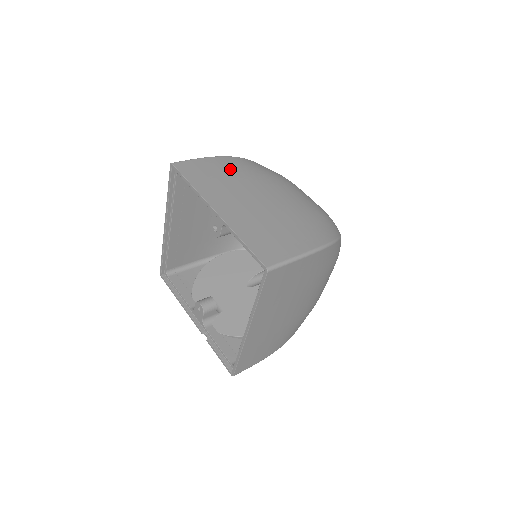
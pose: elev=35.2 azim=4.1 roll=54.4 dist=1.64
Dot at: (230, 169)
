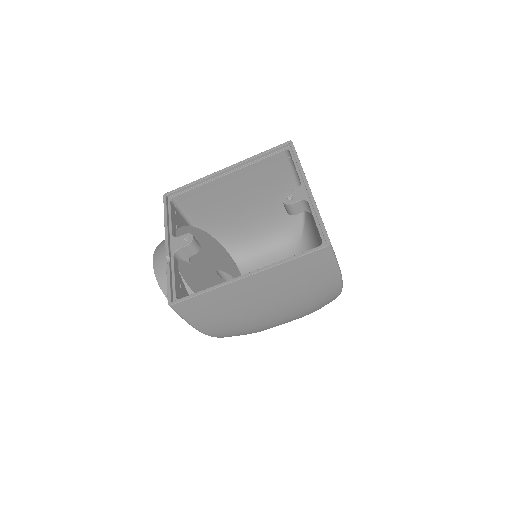
Dot at: occluded
